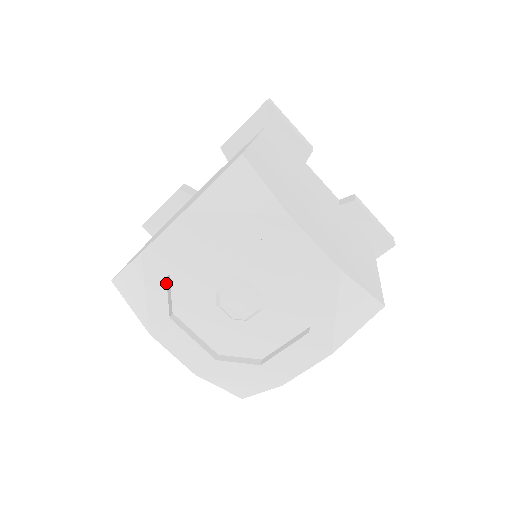
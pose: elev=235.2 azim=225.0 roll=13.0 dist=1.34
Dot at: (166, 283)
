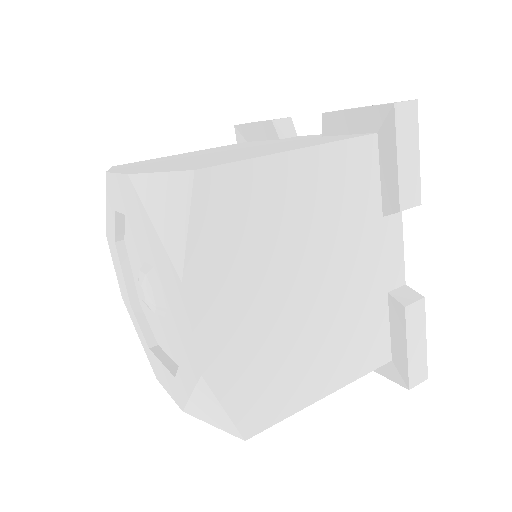
Dot at: (134, 313)
